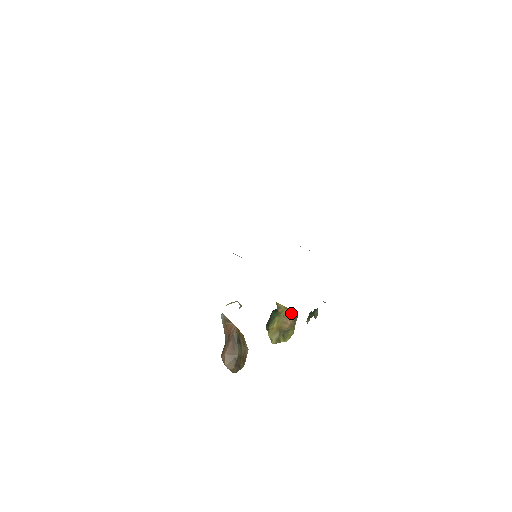
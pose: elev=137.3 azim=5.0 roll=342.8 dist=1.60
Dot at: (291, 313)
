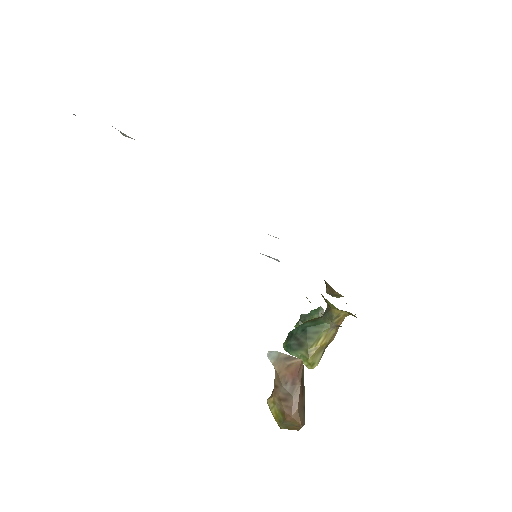
Dot at: (343, 320)
